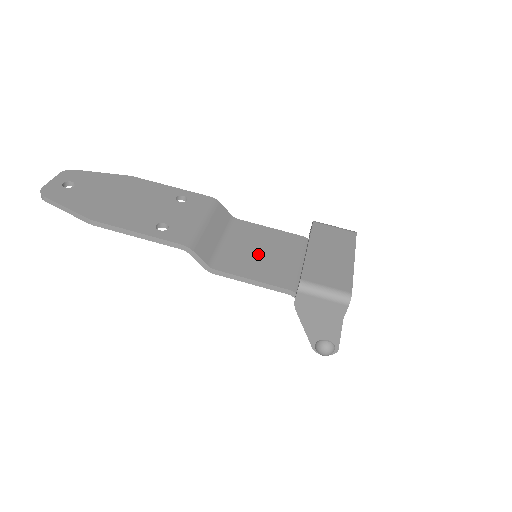
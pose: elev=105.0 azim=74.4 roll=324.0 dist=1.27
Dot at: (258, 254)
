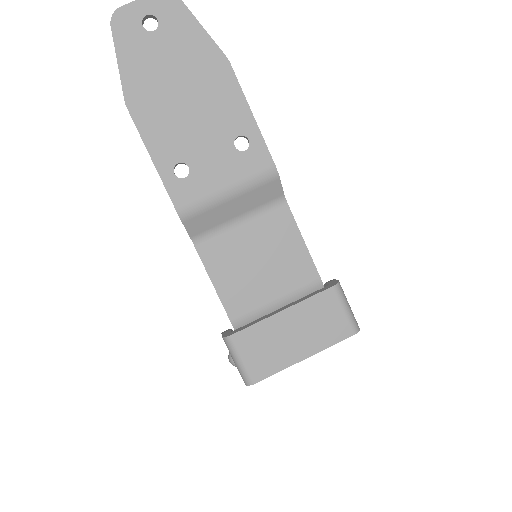
Dot at: (252, 262)
